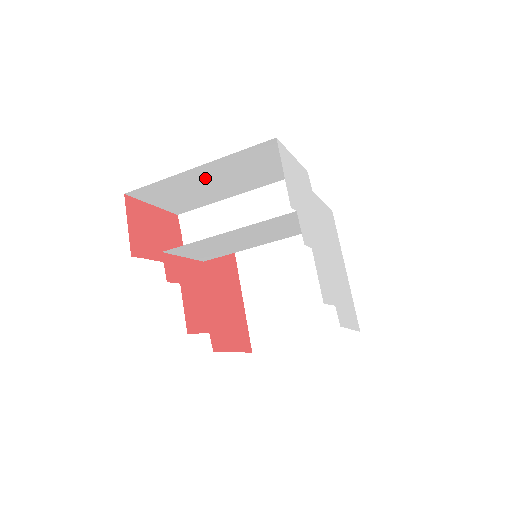
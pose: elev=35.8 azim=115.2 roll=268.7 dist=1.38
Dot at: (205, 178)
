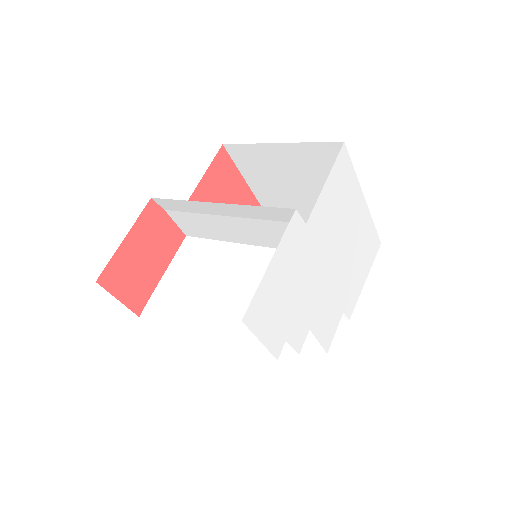
Dot at: occluded
